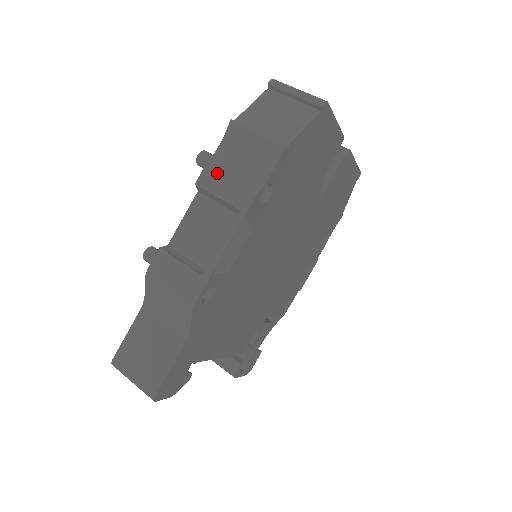
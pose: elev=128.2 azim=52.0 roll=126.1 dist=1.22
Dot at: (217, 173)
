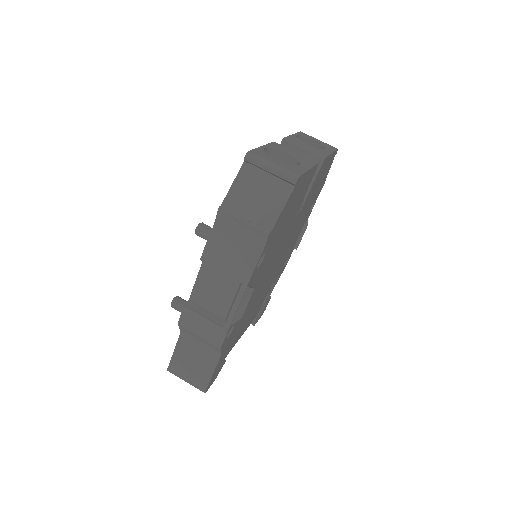
Dot at: (217, 252)
